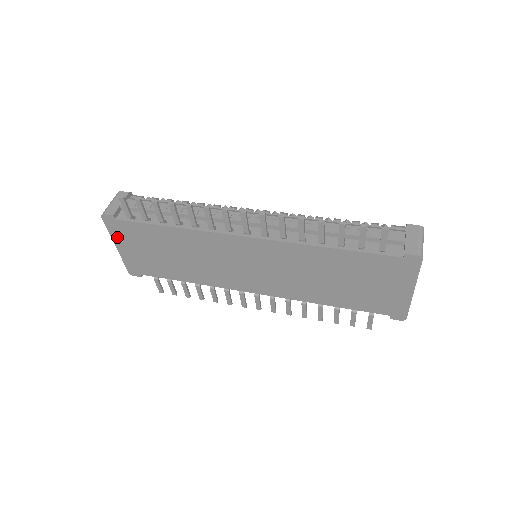
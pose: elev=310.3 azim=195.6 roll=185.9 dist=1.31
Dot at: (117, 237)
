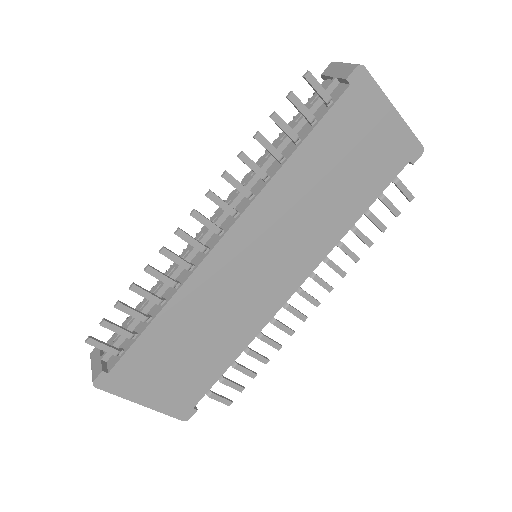
Dot at: (131, 392)
